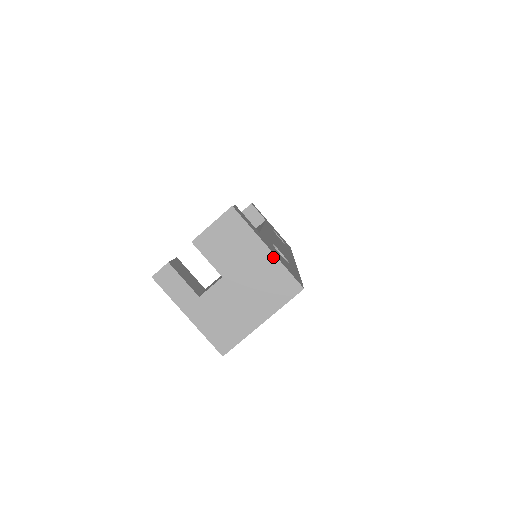
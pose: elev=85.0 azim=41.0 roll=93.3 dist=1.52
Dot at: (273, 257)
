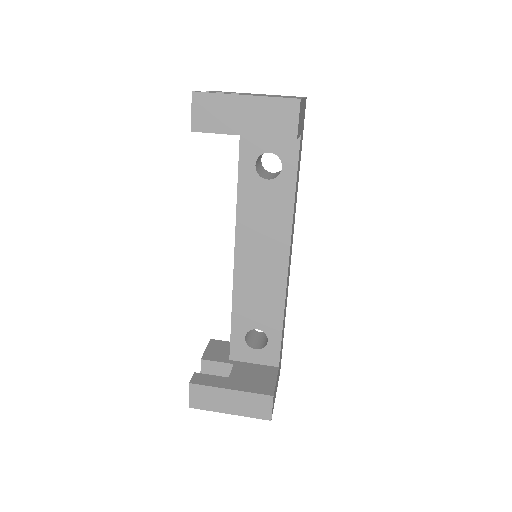
Dot at: occluded
